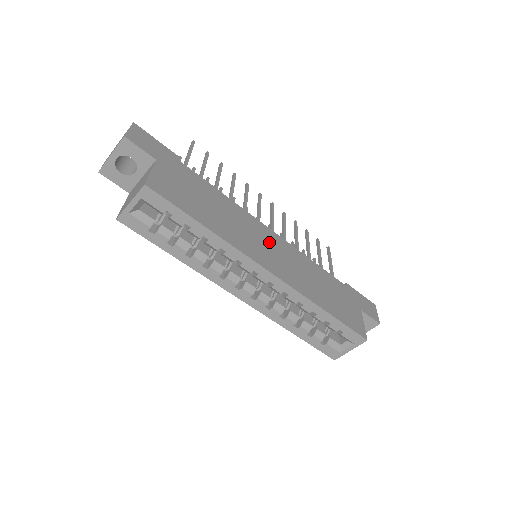
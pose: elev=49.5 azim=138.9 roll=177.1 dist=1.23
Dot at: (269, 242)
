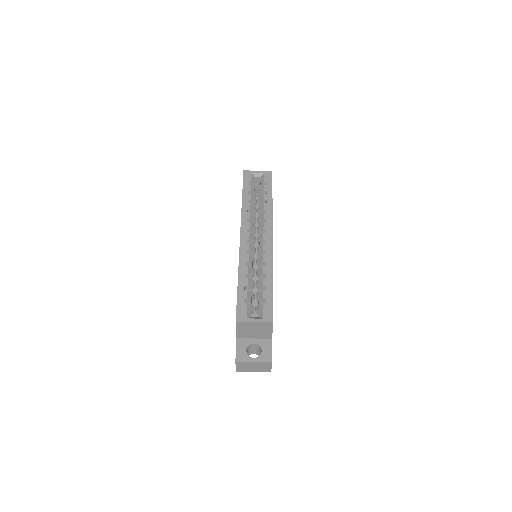
Dot at: occluded
